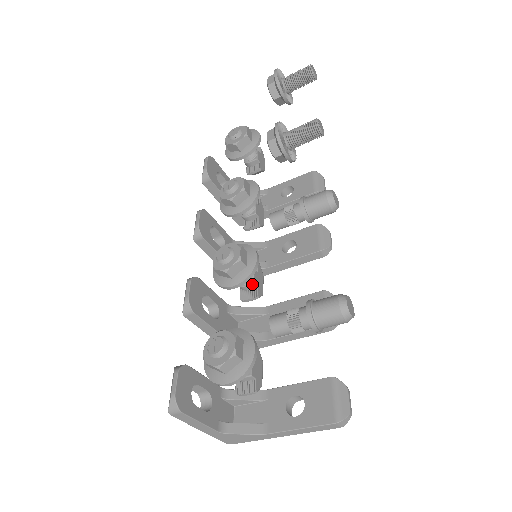
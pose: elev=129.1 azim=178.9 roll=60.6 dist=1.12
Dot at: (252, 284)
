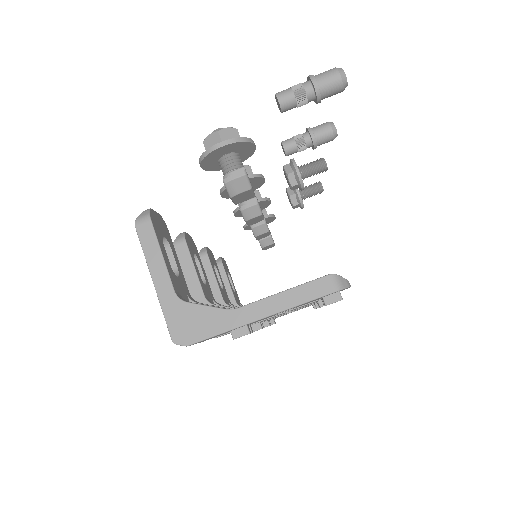
Dot at: (254, 198)
